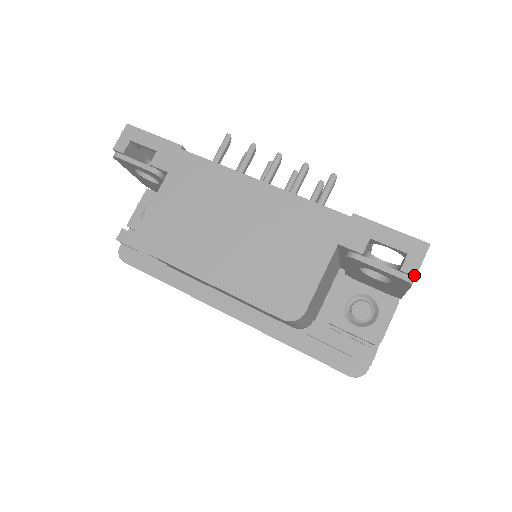
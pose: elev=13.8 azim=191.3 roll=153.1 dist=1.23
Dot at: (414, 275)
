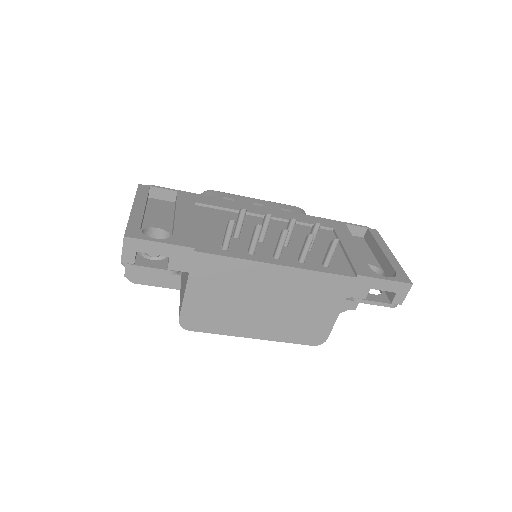
Dot at: (400, 304)
